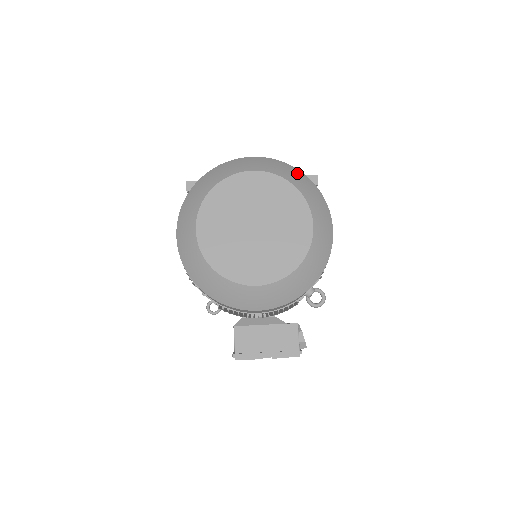
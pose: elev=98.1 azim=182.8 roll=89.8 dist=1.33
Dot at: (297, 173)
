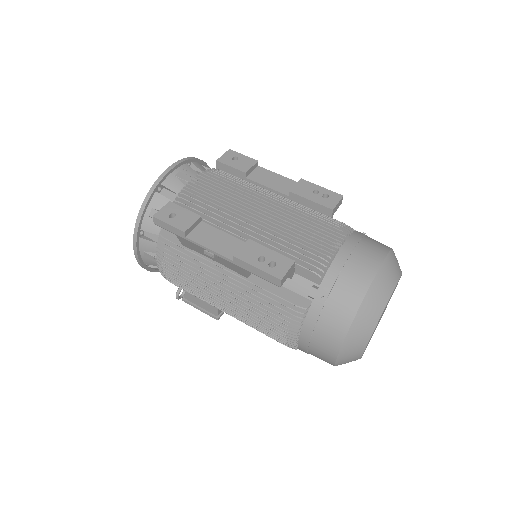
Dot at: (395, 256)
